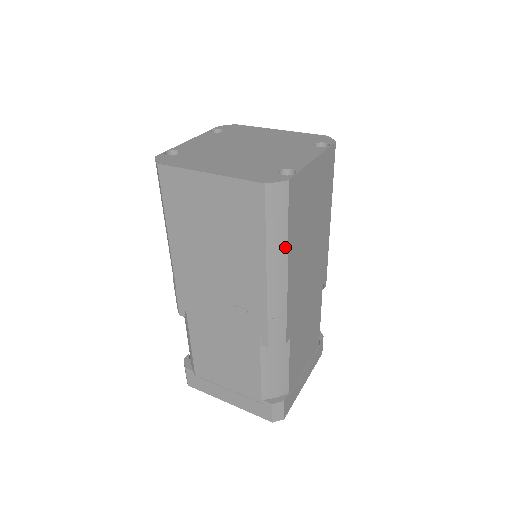
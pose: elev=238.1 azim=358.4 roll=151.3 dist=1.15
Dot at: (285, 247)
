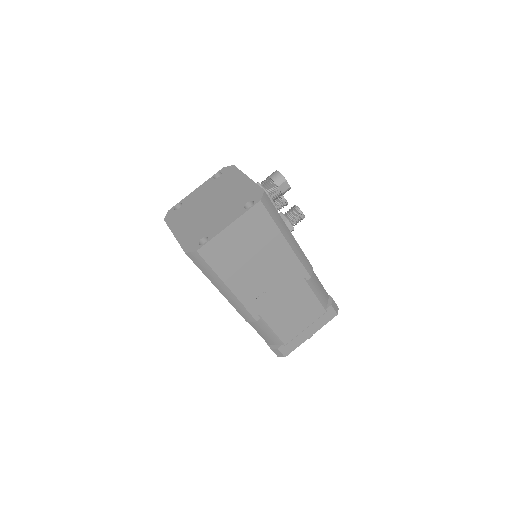
Dot at: (219, 279)
